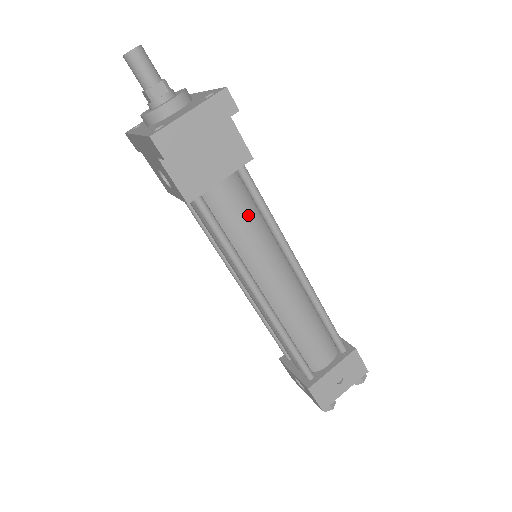
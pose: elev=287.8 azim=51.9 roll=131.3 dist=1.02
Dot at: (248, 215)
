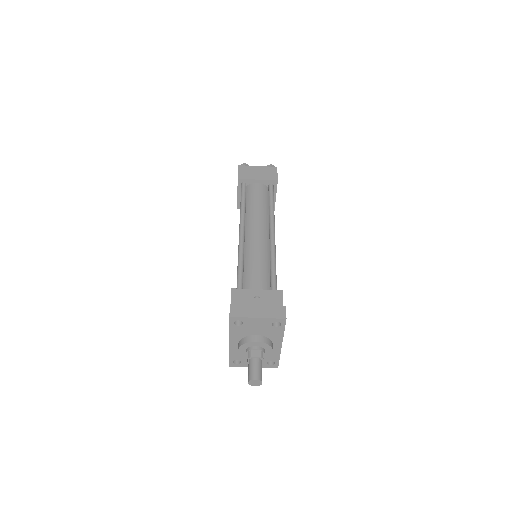
Dot at: occluded
